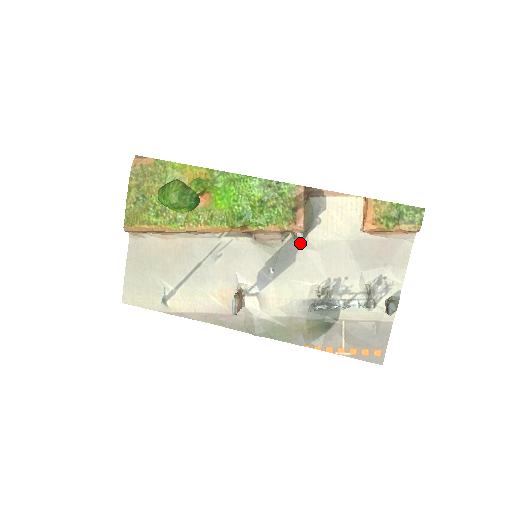
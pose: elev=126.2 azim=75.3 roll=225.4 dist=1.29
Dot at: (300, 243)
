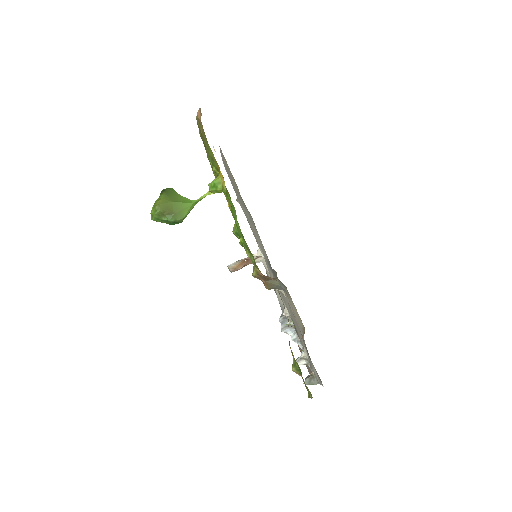
Dot at: occluded
